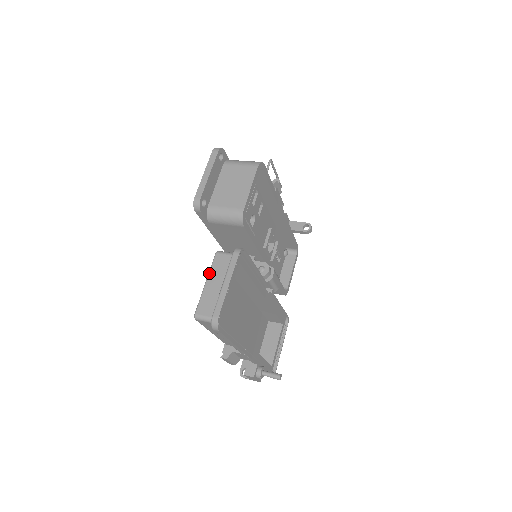
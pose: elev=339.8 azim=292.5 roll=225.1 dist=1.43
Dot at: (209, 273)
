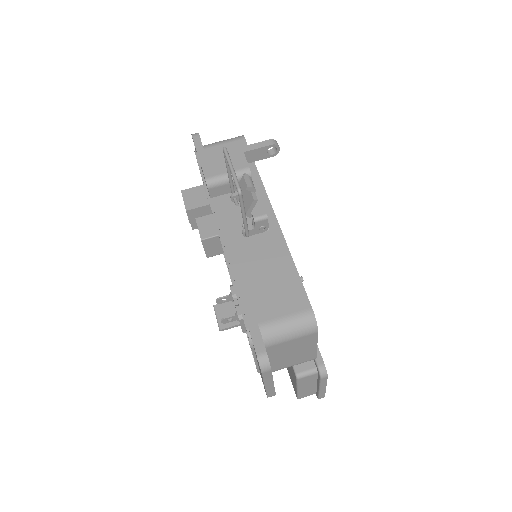
Dot at: (298, 387)
